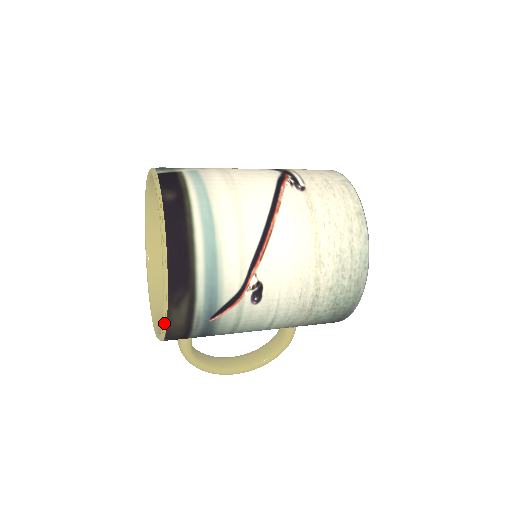
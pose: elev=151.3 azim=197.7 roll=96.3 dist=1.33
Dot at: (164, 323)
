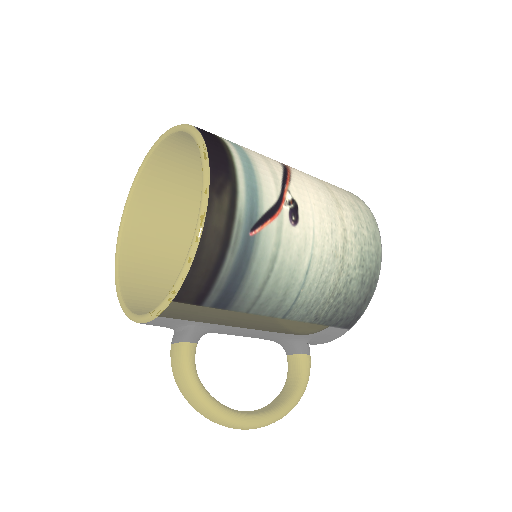
Dot at: (202, 219)
